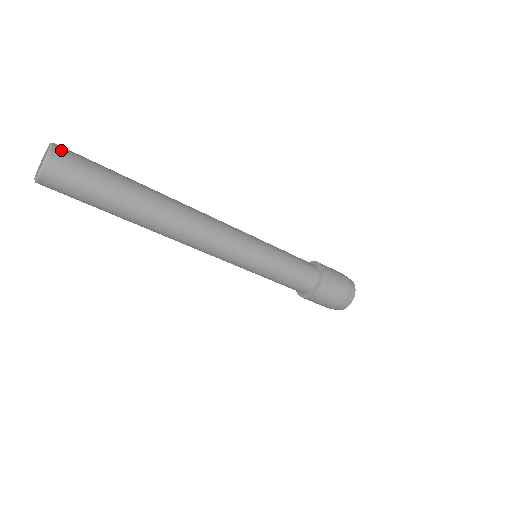
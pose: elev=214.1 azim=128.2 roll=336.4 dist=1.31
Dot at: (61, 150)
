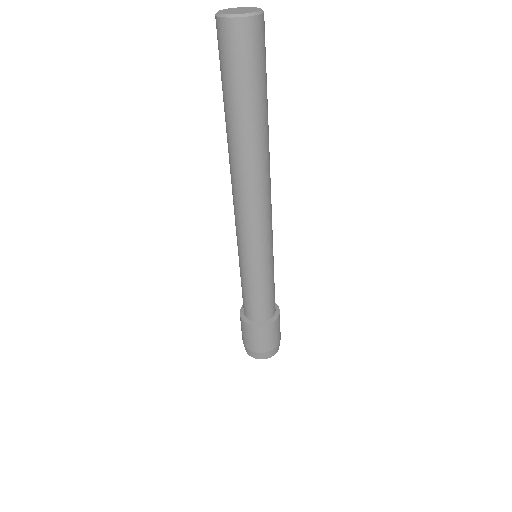
Dot at: (263, 24)
